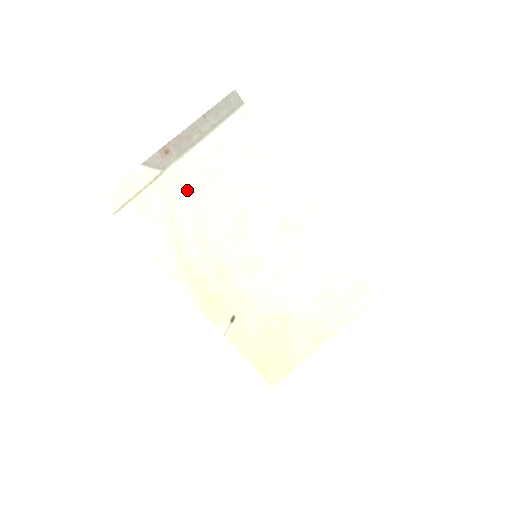
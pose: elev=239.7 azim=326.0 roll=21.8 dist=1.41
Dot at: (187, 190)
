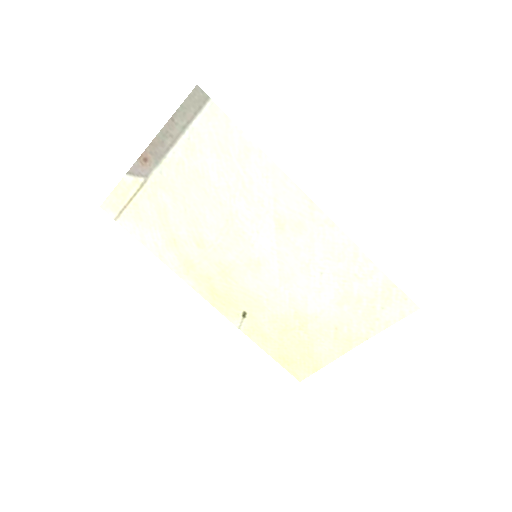
Dot at: (173, 194)
